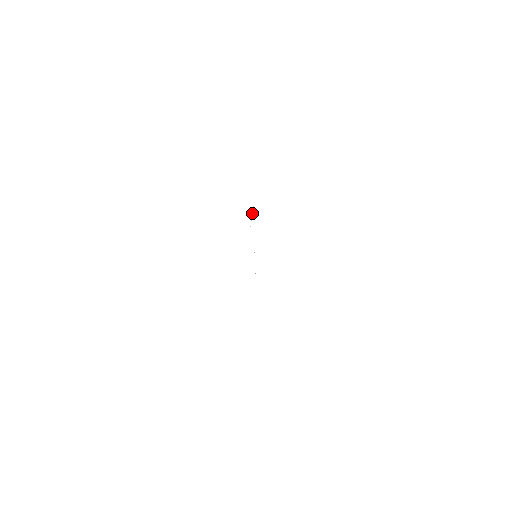
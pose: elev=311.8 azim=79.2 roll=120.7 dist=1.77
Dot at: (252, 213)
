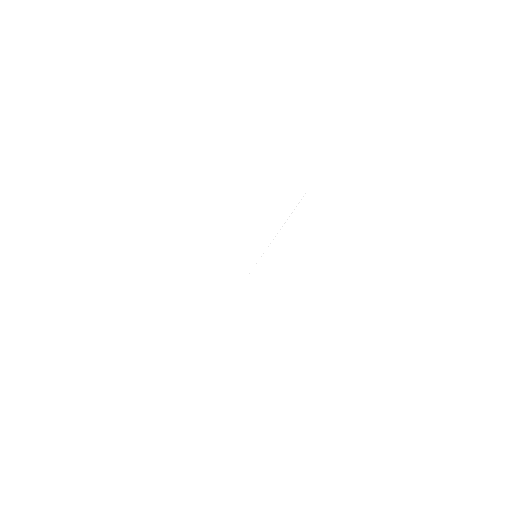
Dot at: occluded
